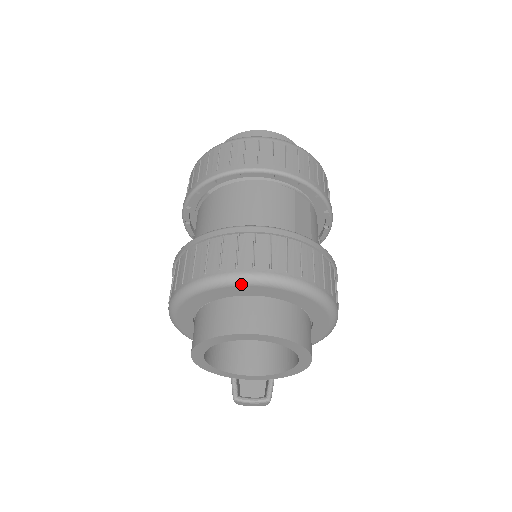
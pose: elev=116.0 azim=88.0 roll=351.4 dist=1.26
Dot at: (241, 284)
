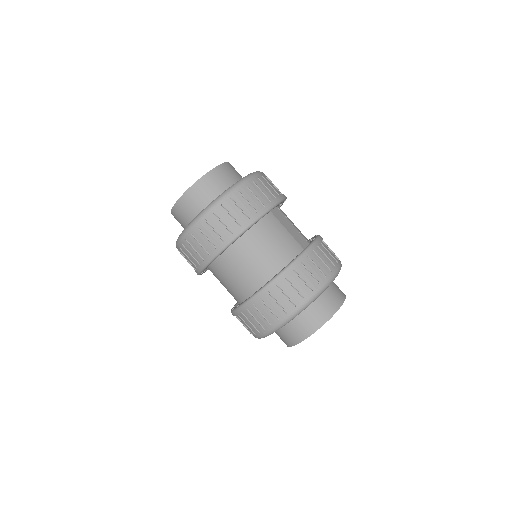
Dot at: occluded
